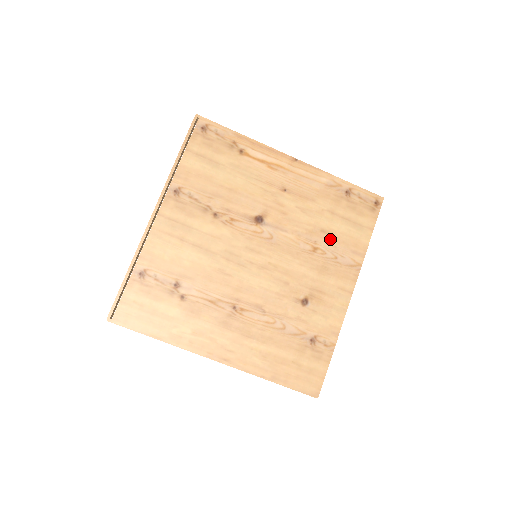
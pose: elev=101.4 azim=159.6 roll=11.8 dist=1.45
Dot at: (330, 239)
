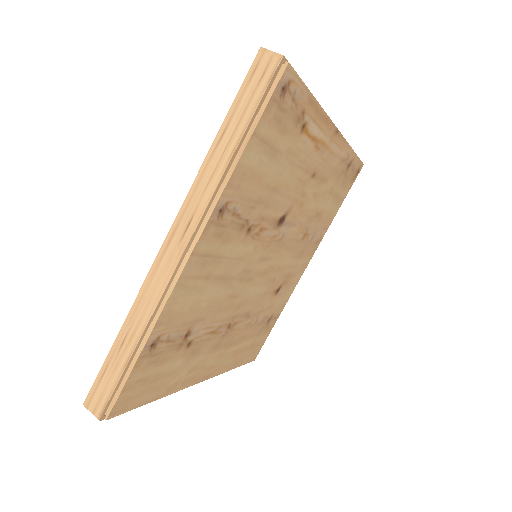
Dot at: (318, 221)
